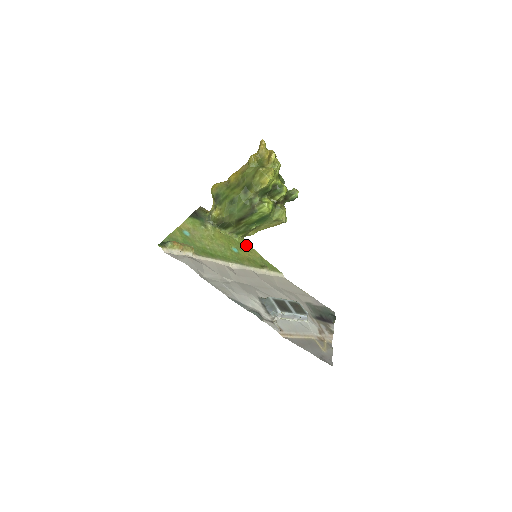
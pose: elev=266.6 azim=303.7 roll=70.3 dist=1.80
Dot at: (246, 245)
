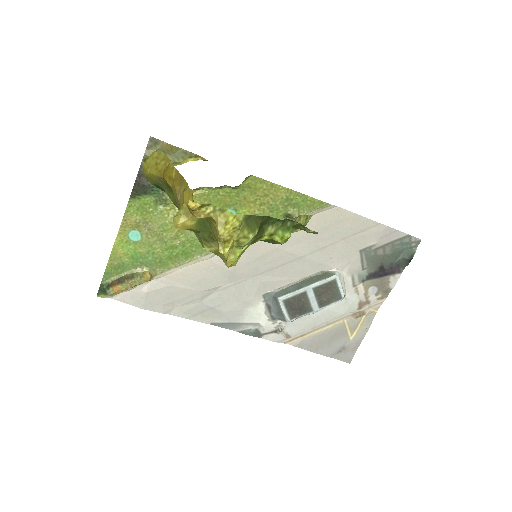
Dot at: (256, 185)
